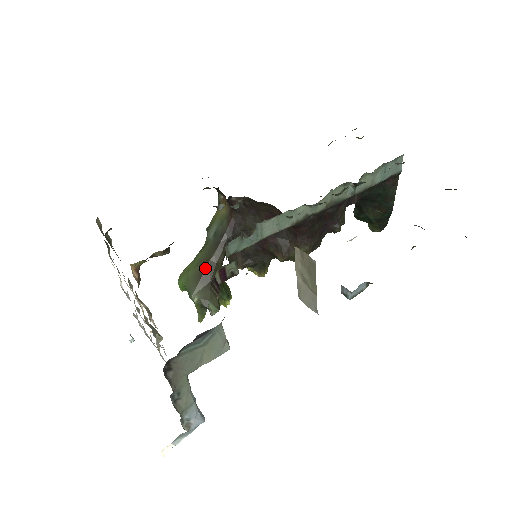
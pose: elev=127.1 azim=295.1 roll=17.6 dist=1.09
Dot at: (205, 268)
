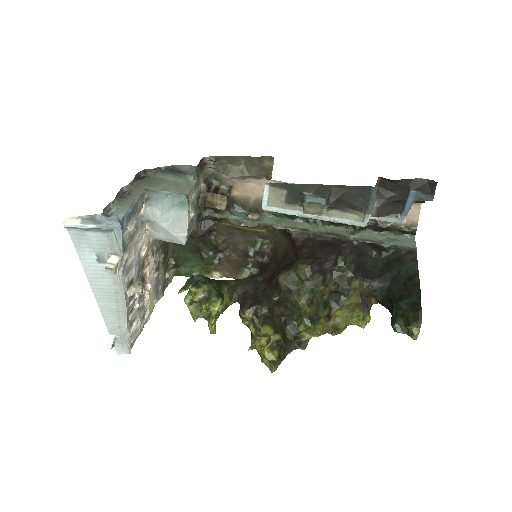
Dot at: occluded
